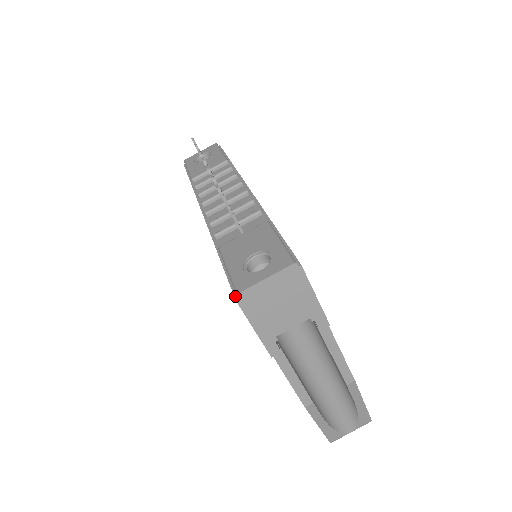
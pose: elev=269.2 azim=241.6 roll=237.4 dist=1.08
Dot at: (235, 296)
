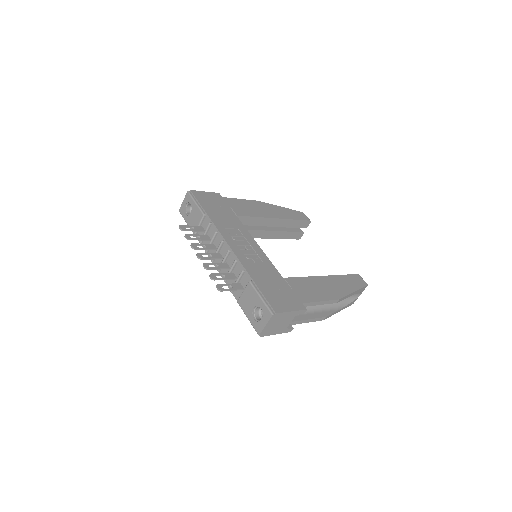
Dot at: (259, 334)
